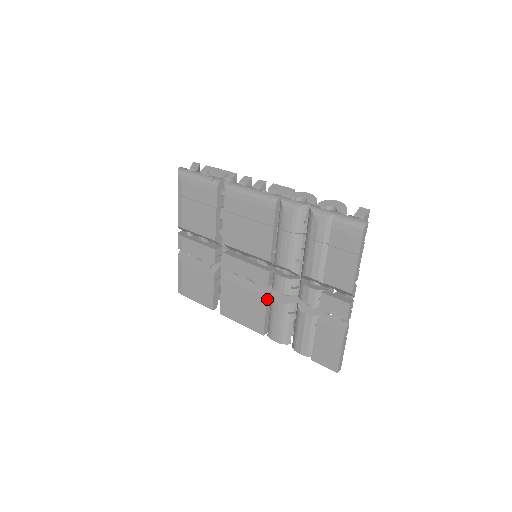
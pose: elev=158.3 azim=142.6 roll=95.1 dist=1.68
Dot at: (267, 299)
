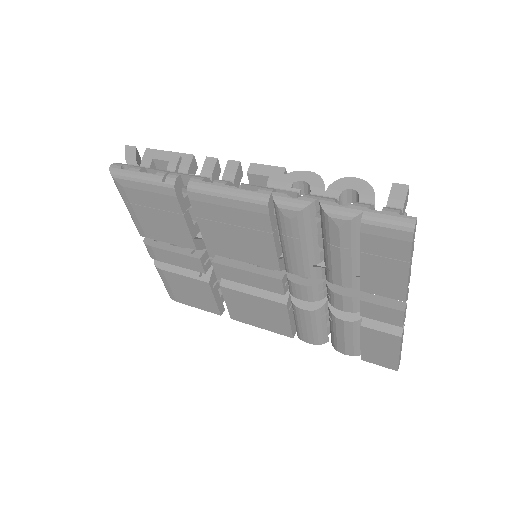
Dot at: (287, 306)
